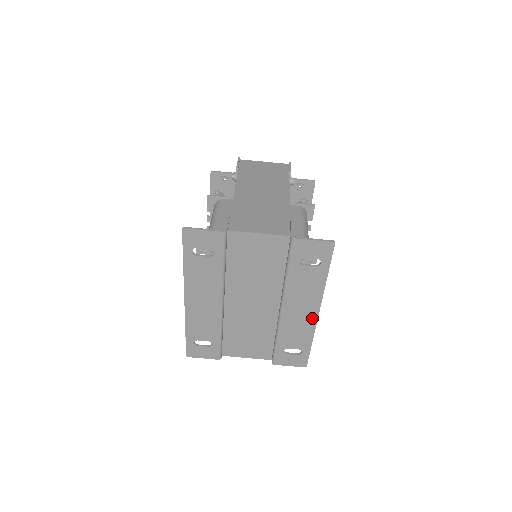
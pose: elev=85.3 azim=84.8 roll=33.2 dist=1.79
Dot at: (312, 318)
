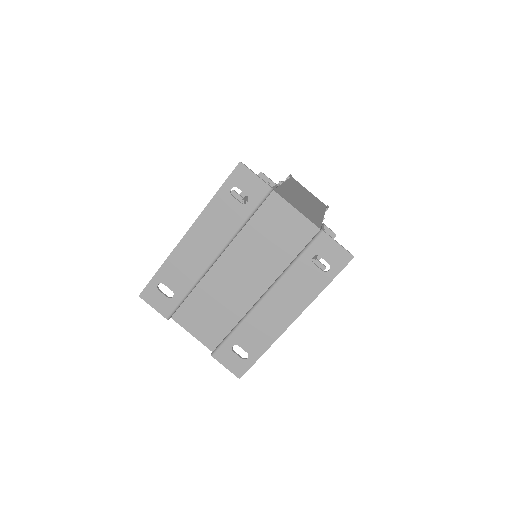
Dot at: (283, 324)
